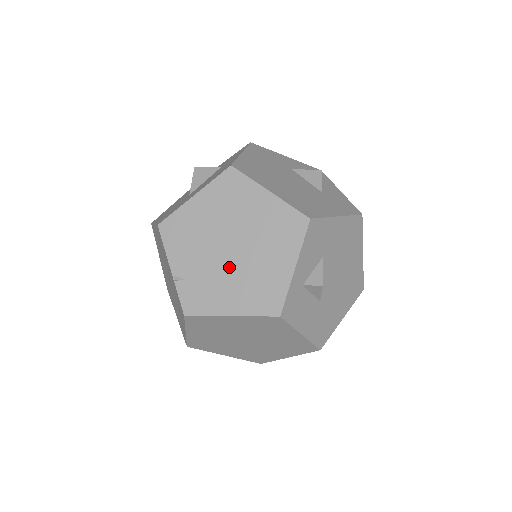
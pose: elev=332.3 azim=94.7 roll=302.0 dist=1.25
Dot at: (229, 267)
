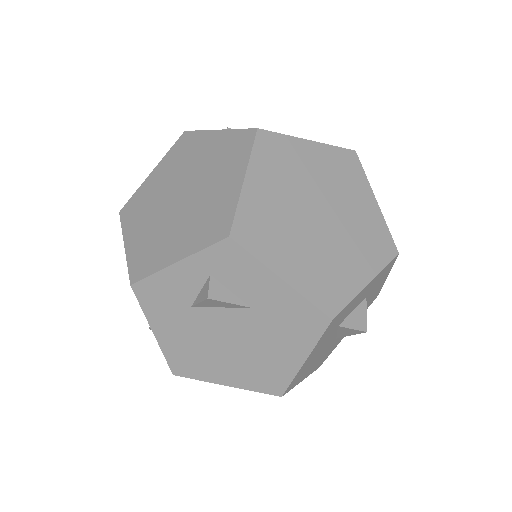
Dot at: occluded
